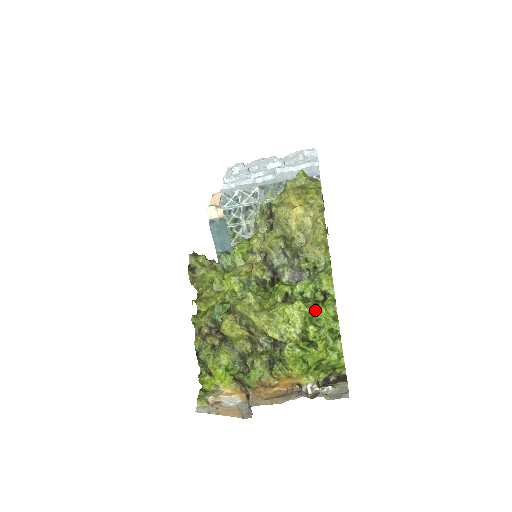
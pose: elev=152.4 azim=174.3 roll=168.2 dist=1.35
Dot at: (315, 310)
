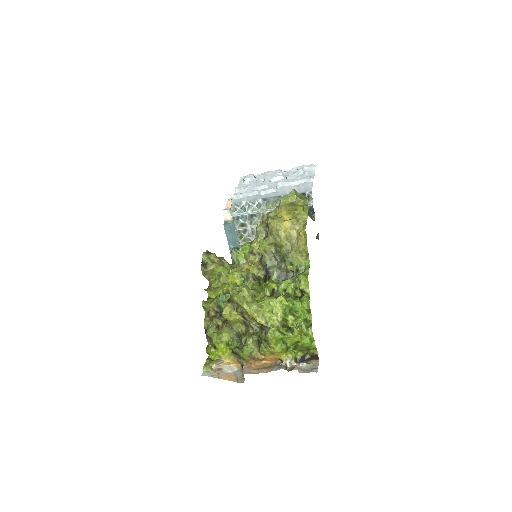
Dot at: (293, 304)
